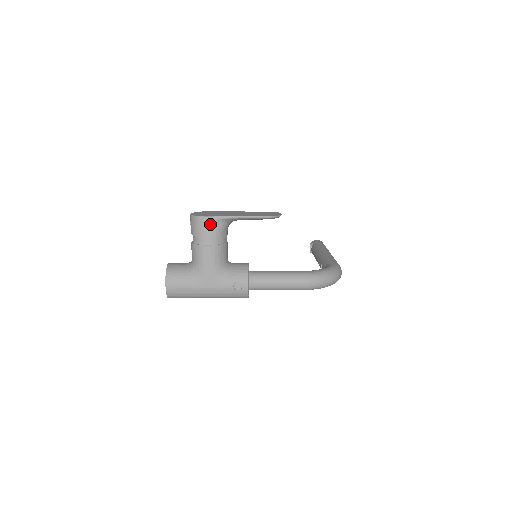
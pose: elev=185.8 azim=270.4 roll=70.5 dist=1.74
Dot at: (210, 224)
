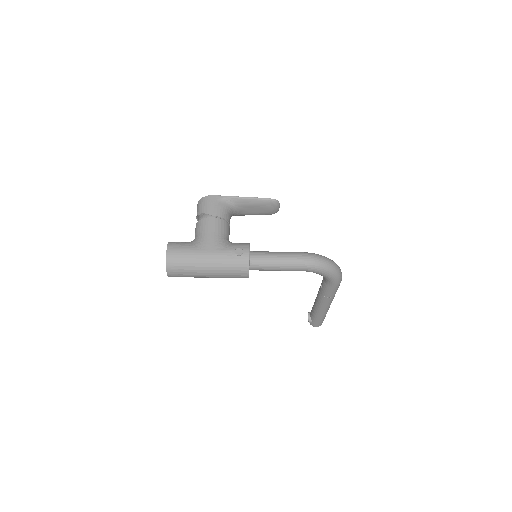
Dot at: (216, 201)
